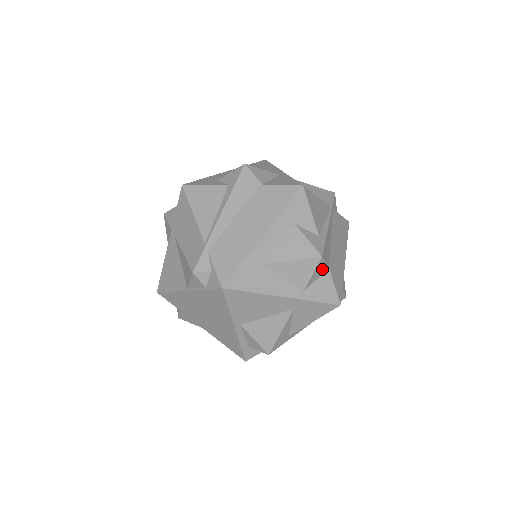
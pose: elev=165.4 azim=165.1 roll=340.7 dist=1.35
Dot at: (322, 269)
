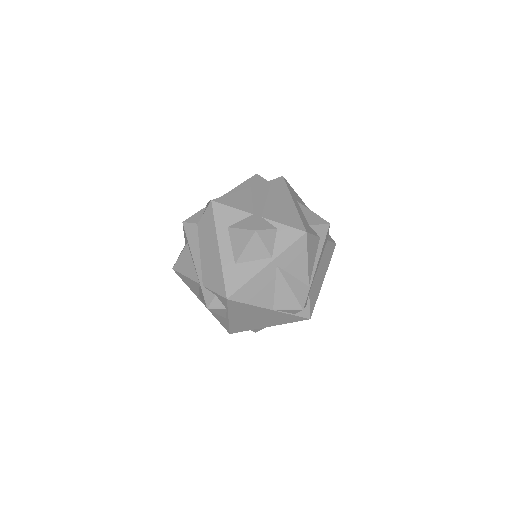
Dot at: occluded
